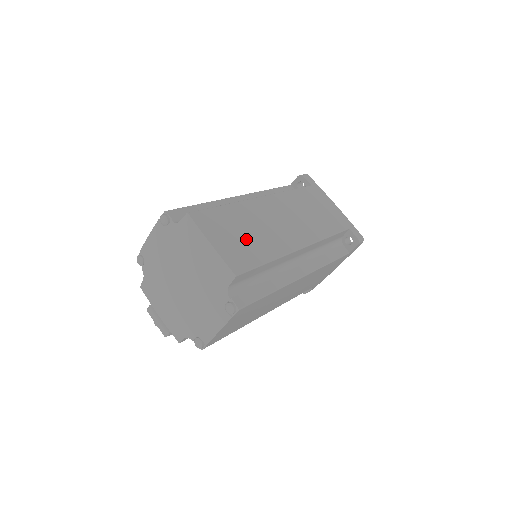
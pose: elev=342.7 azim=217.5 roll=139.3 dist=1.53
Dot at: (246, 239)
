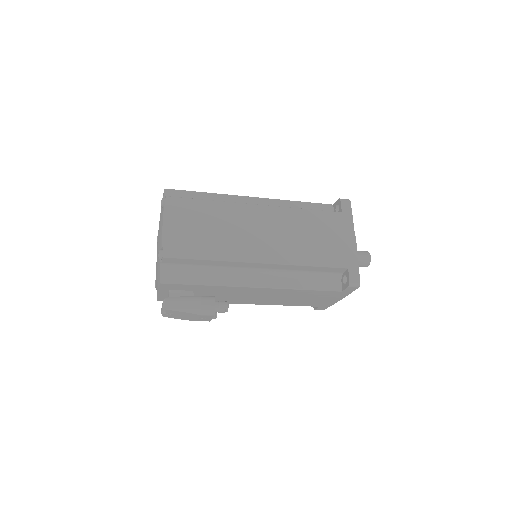
Dot at: occluded
